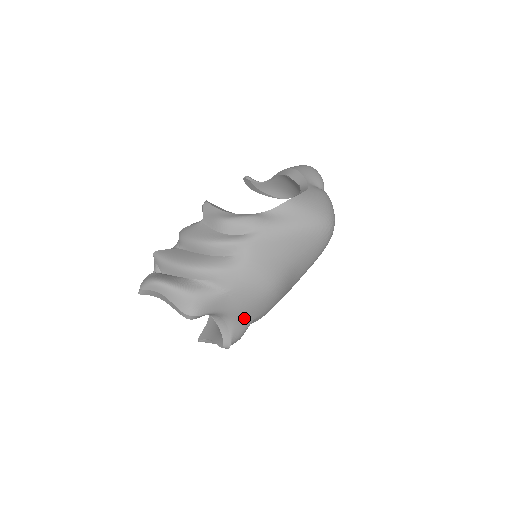
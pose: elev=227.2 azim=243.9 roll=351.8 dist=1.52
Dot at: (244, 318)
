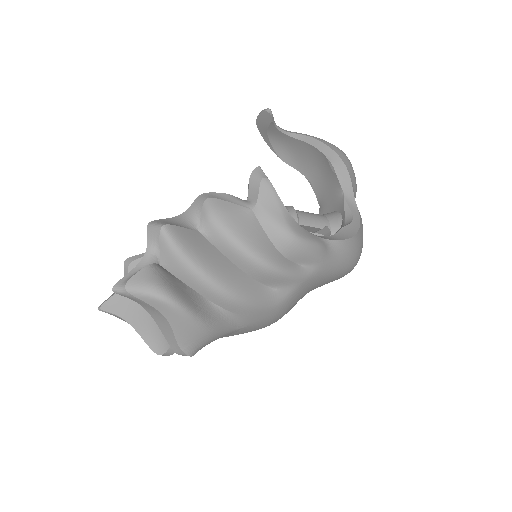
Dot at: occluded
